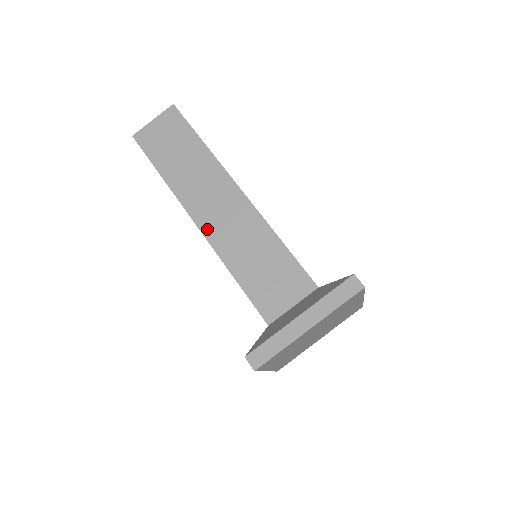
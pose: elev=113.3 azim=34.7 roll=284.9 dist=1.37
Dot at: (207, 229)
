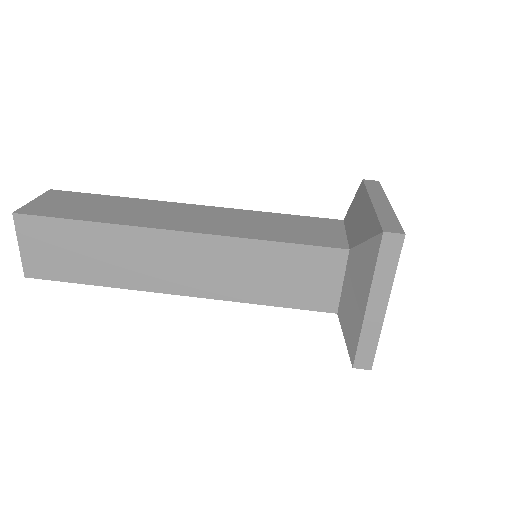
Dot at: (199, 229)
